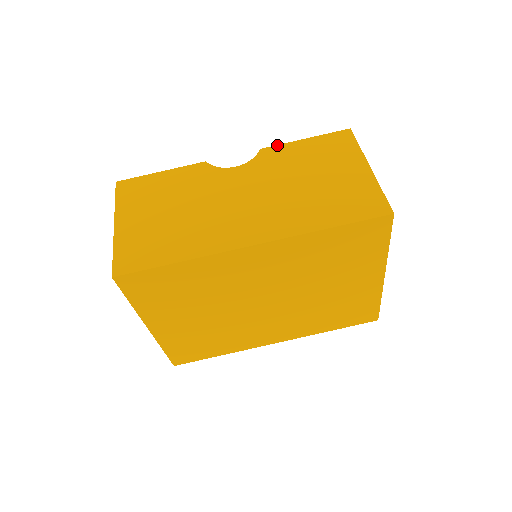
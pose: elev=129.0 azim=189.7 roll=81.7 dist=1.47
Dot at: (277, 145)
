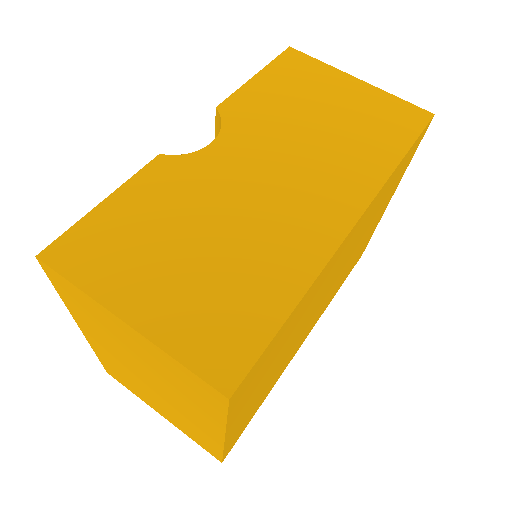
Dot at: (232, 94)
